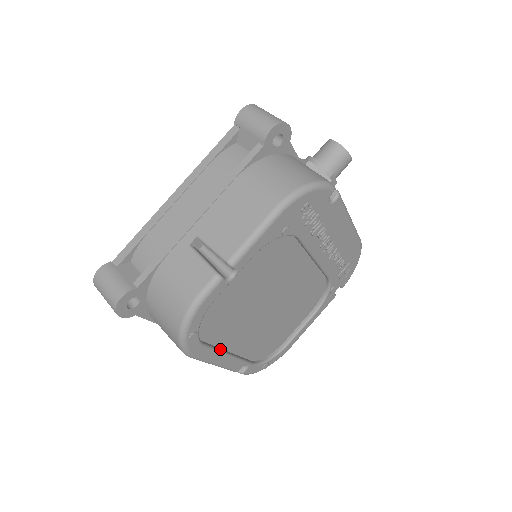
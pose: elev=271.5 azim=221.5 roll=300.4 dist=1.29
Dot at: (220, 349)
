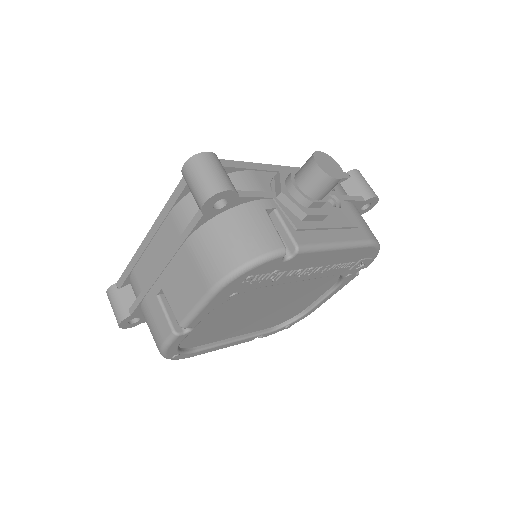
Dot at: (219, 342)
